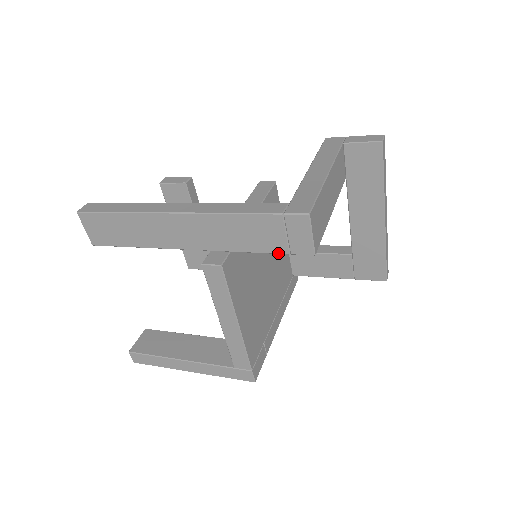
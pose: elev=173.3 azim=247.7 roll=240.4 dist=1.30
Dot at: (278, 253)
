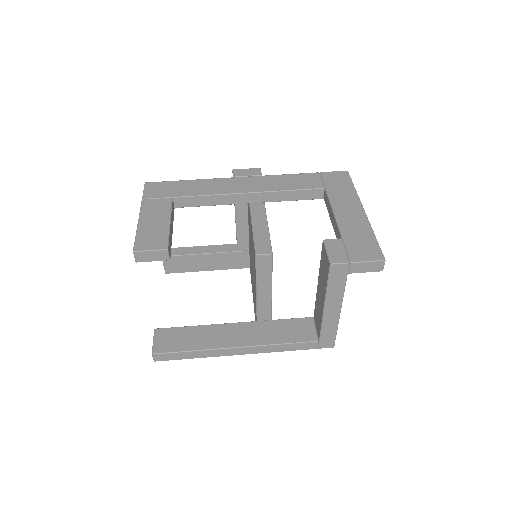
Dot at: occluded
